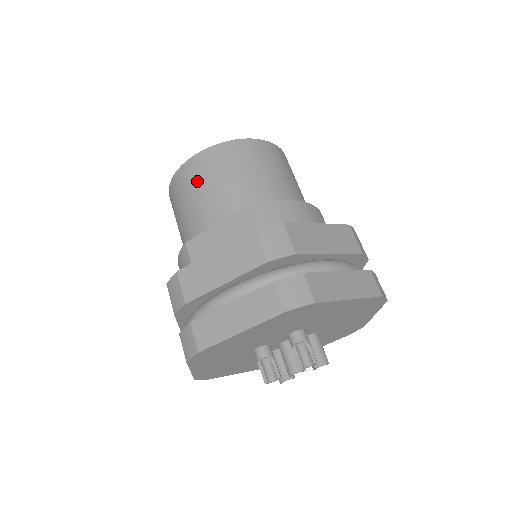
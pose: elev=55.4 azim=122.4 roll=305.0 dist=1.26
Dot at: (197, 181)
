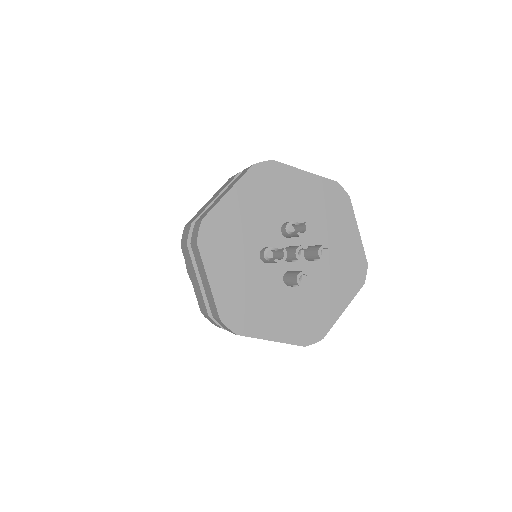
Dot at: occluded
